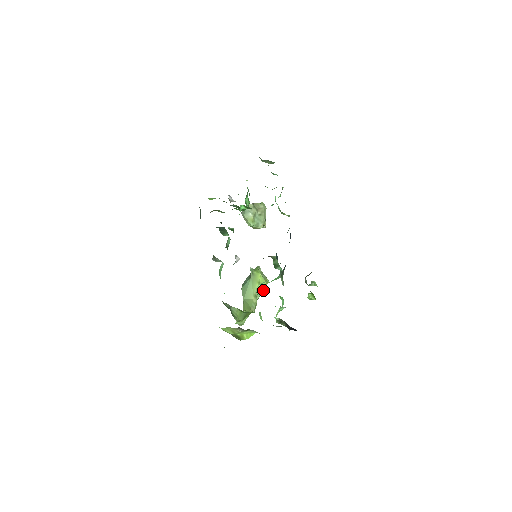
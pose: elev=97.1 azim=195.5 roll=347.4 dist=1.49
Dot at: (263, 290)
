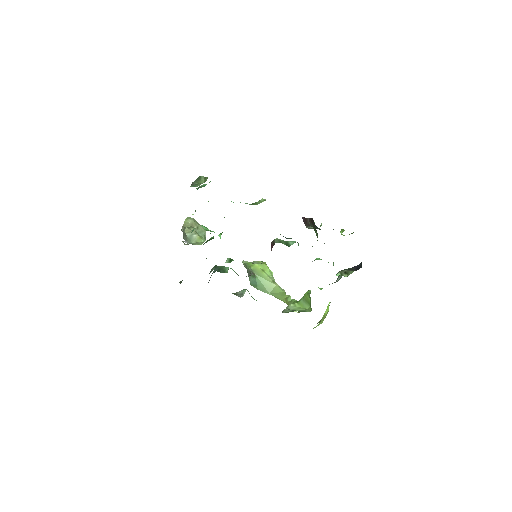
Dot at: (270, 272)
